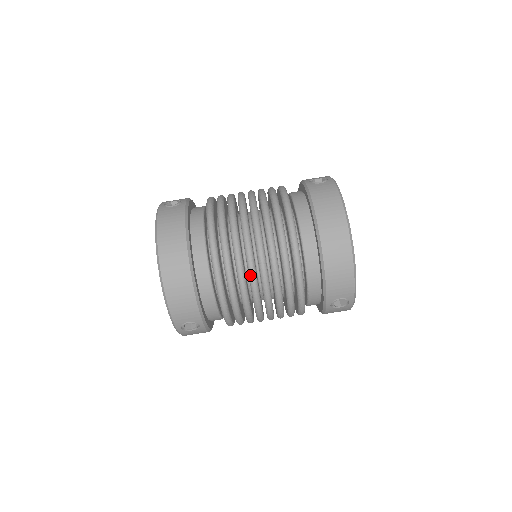
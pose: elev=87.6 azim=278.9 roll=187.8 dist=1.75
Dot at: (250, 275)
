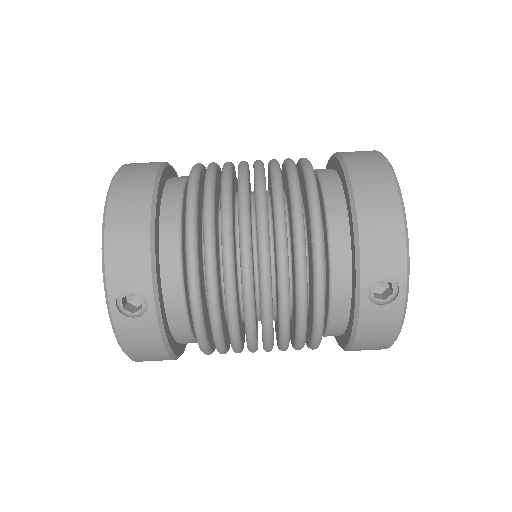
Dot at: (240, 216)
